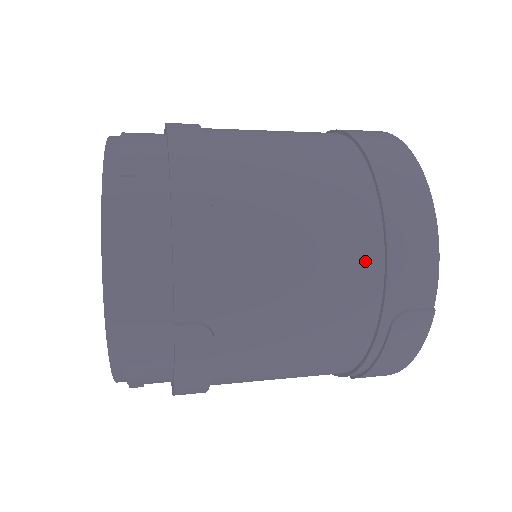
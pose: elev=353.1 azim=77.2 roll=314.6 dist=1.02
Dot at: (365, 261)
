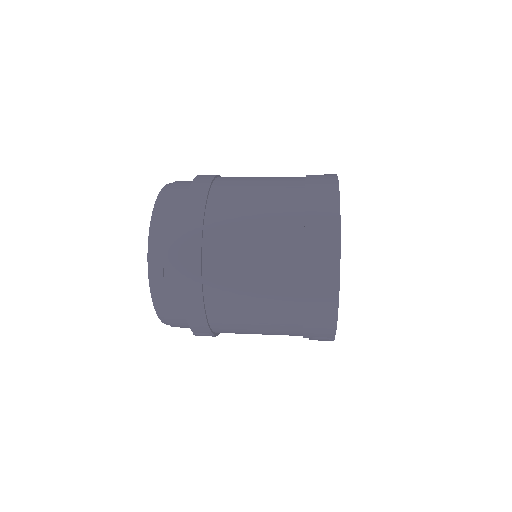
Dot at: (291, 323)
